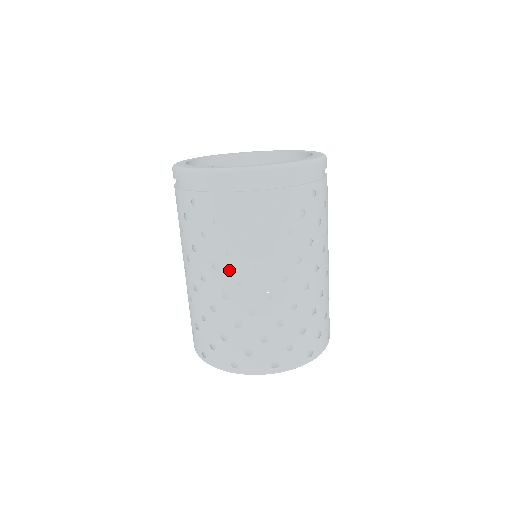
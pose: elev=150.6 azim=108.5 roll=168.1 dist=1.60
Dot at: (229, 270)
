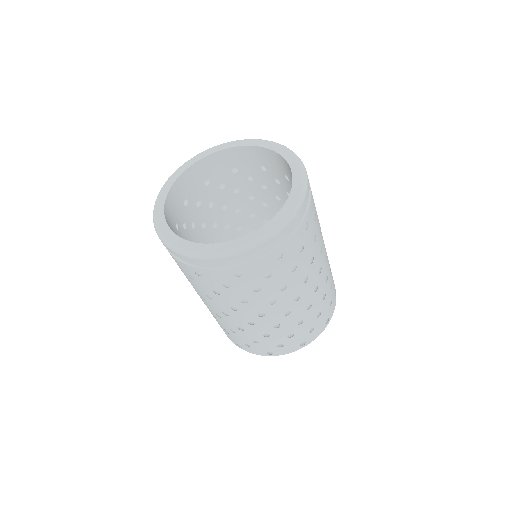
Dot at: (249, 310)
